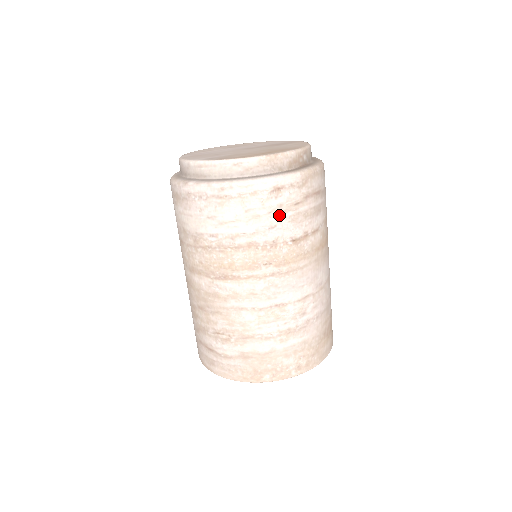
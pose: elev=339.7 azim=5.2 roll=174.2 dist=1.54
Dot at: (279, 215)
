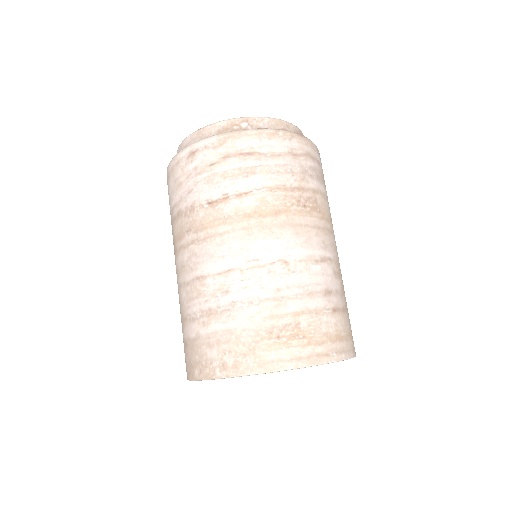
Dot at: (195, 178)
